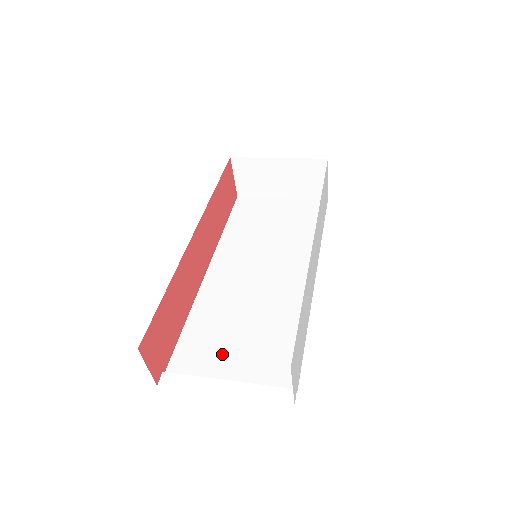
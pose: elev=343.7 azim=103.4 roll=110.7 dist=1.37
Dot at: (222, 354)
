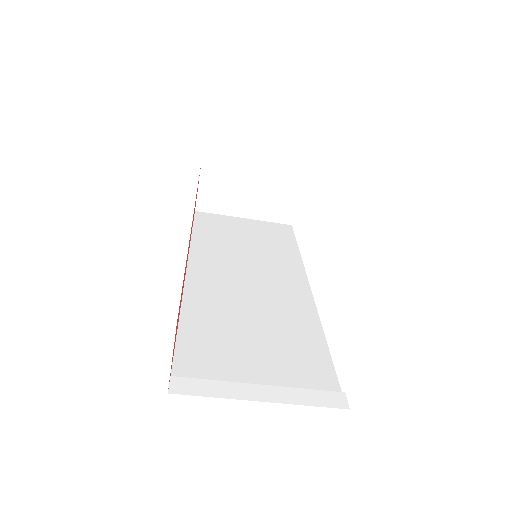
Dot at: (239, 358)
